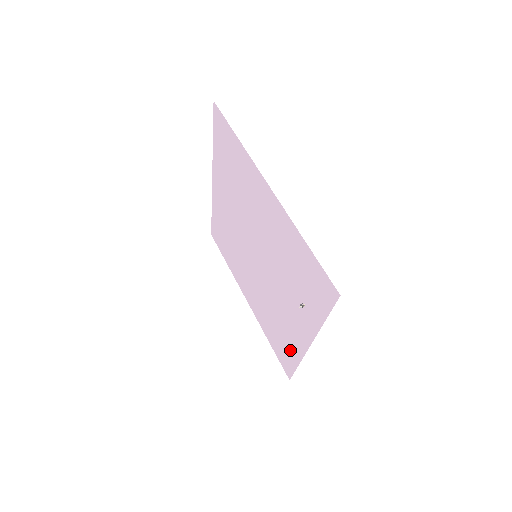
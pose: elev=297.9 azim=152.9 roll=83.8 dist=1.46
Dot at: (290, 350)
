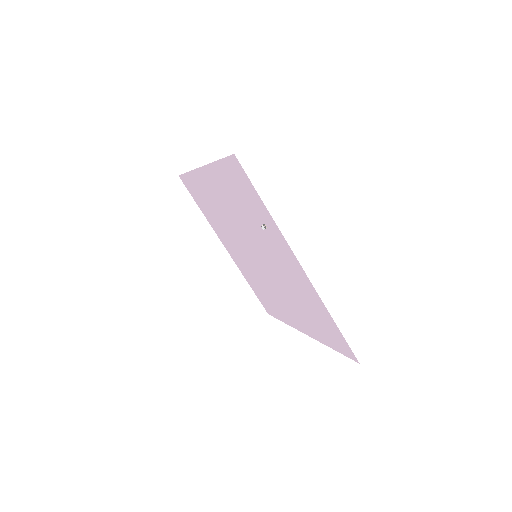
Dot at: (321, 312)
